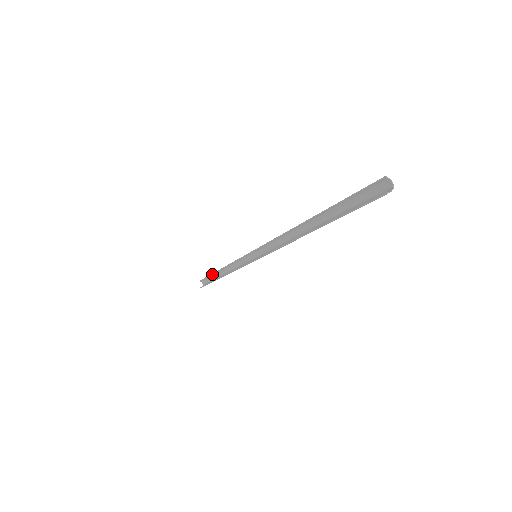
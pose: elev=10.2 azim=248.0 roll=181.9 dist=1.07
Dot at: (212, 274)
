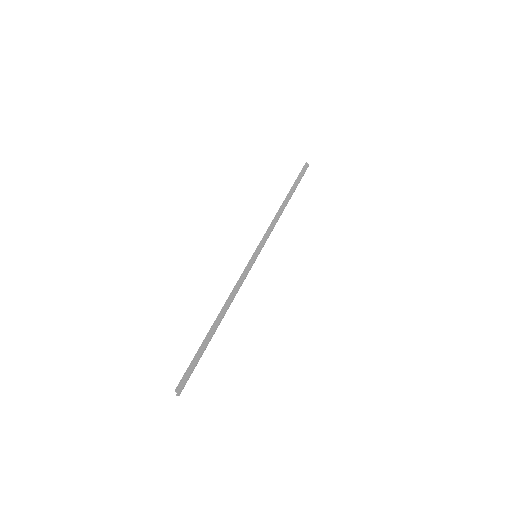
Dot at: (292, 186)
